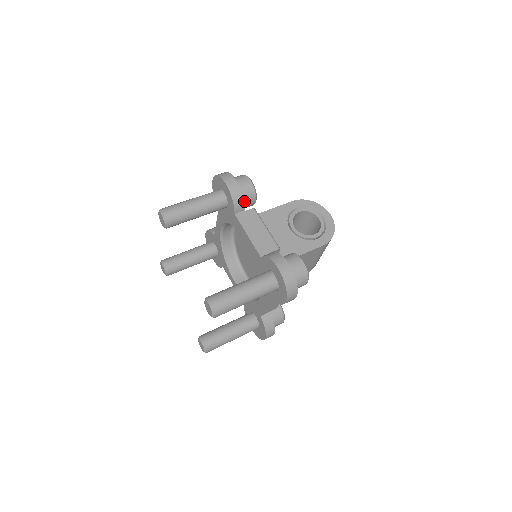
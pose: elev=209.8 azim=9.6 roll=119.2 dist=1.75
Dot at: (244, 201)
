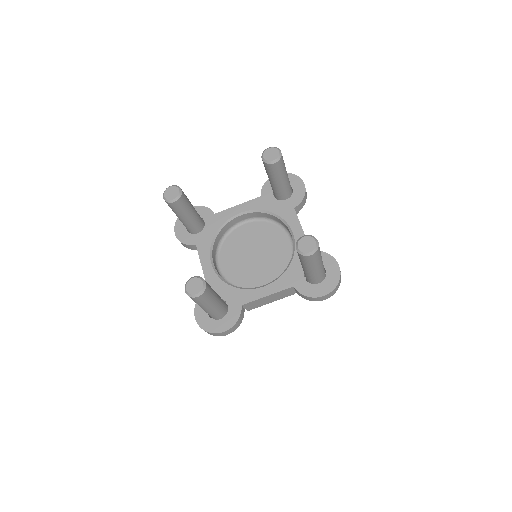
Dot at: occluded
